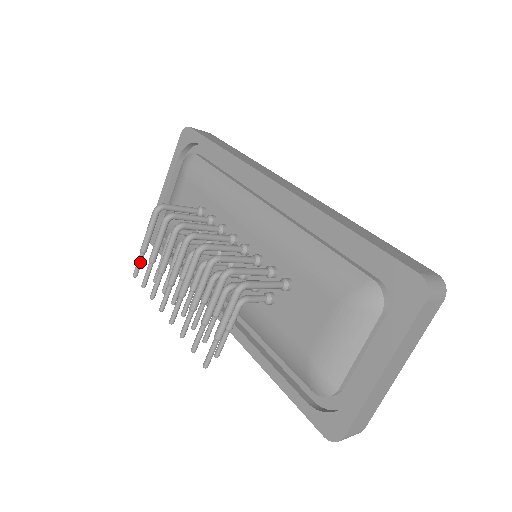
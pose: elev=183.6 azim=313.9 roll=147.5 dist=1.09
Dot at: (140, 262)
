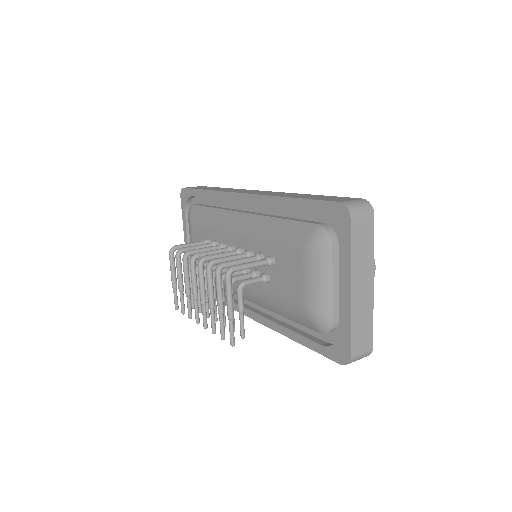
Dot at: (176, 296)
